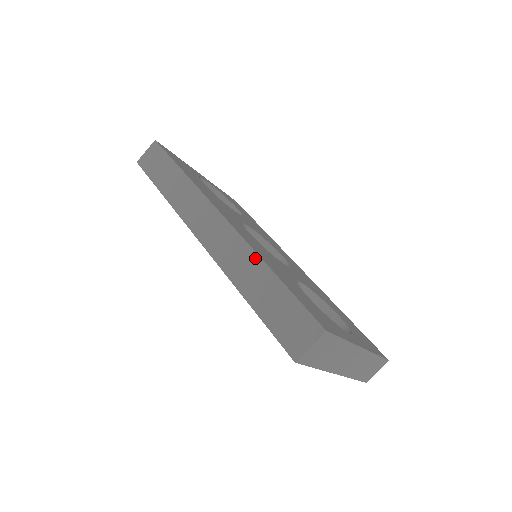
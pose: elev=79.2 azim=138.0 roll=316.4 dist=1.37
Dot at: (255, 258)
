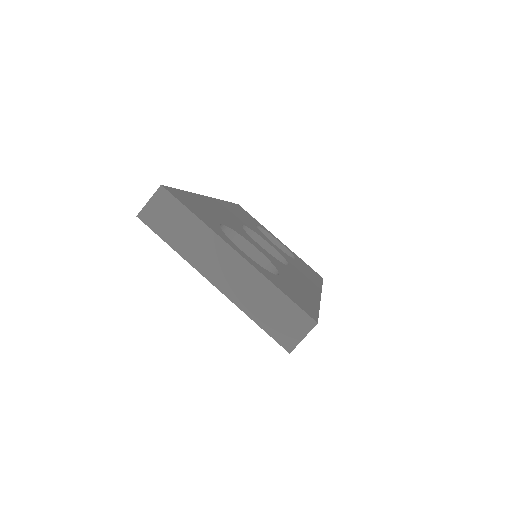
Dot at: occluded
